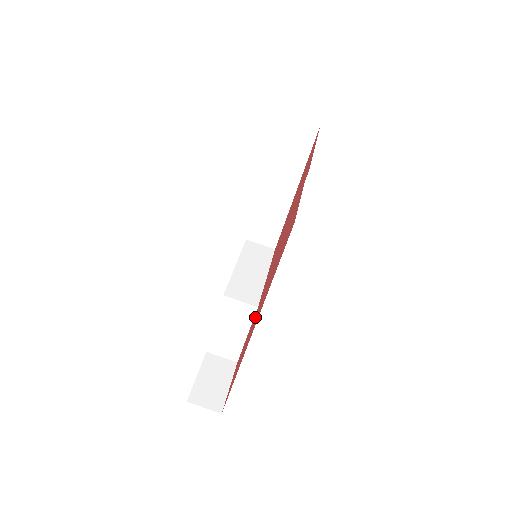
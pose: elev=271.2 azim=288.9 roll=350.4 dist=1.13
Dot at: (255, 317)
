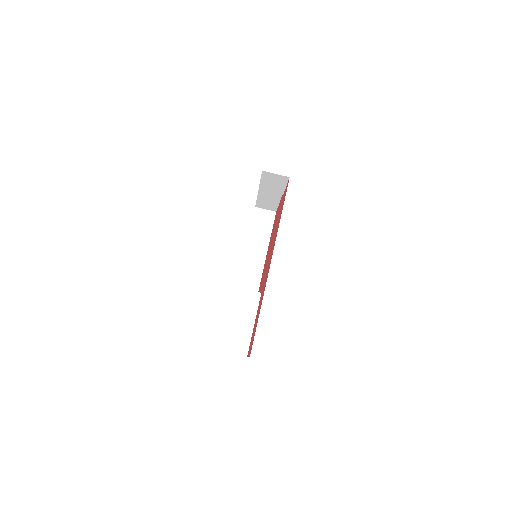
Dot at: (264, 283)
